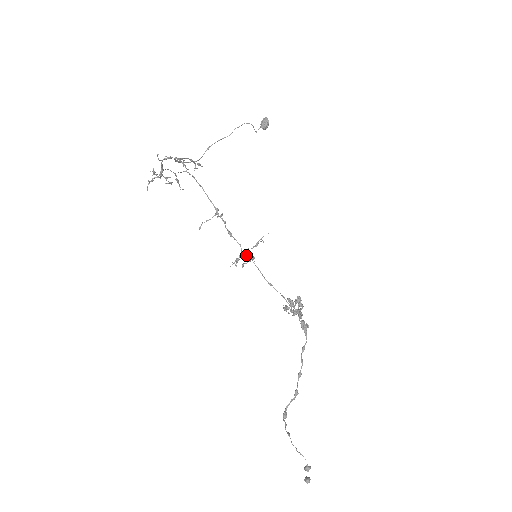
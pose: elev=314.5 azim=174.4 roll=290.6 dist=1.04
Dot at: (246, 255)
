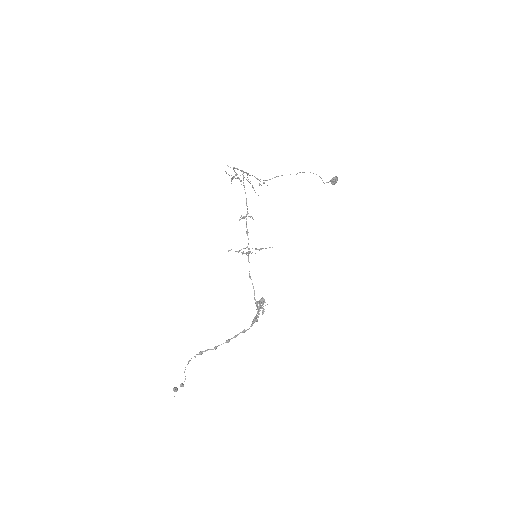
Dot at: occluded
